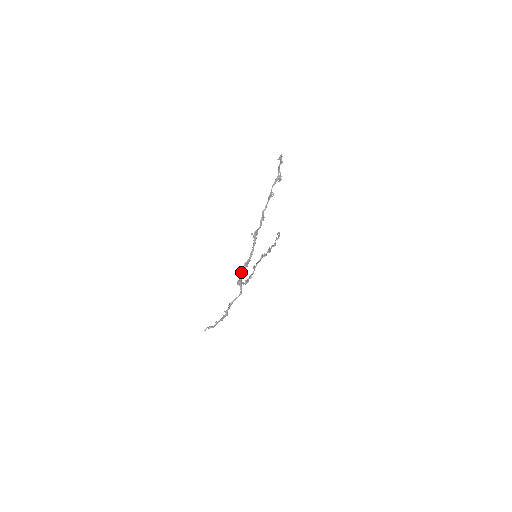
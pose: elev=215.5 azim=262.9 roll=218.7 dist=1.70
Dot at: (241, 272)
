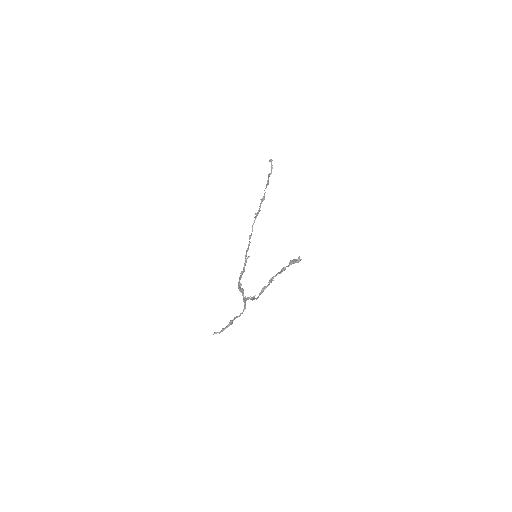
Dot at: (246, 300)
